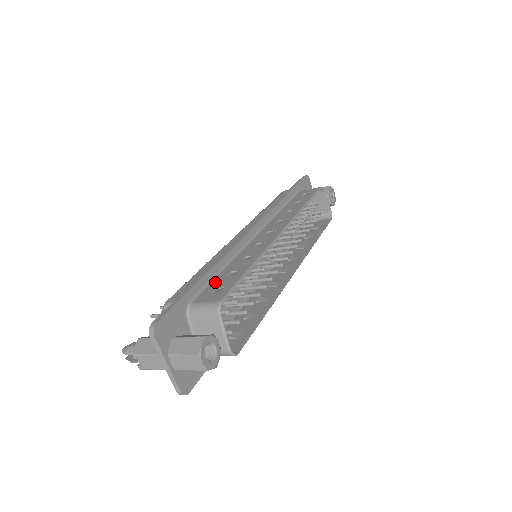
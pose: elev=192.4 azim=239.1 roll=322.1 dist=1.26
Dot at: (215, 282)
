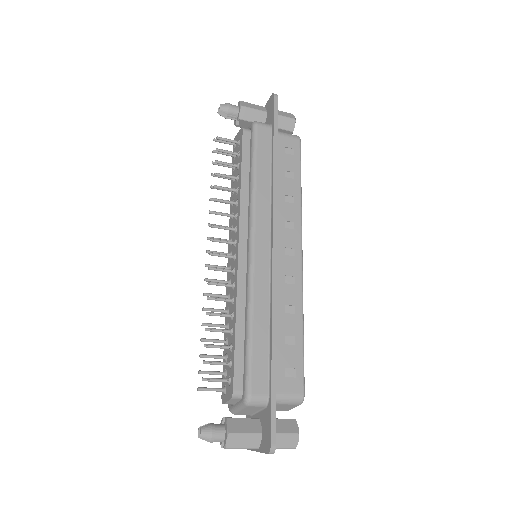
Dot at: (279, 356)
